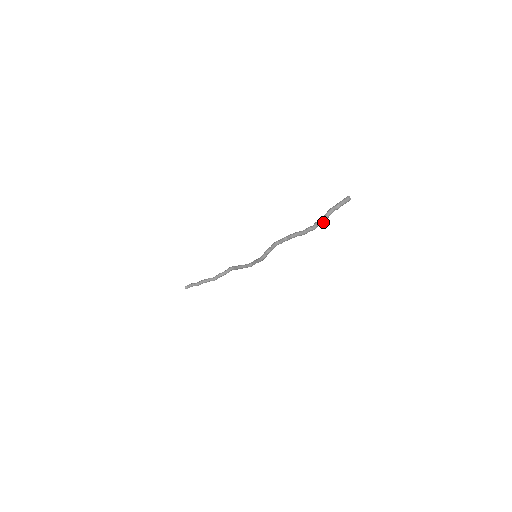
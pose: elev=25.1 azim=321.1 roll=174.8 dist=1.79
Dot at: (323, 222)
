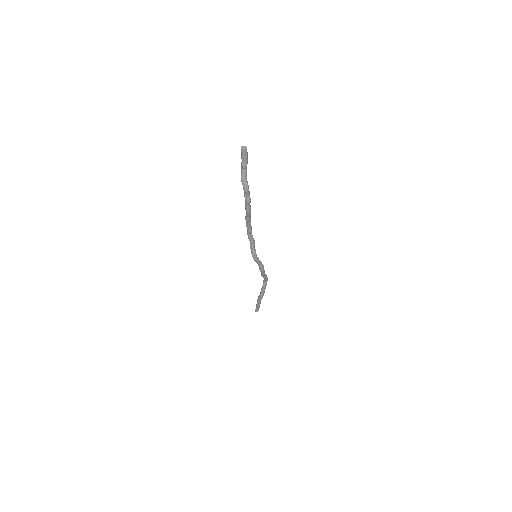
Dot at: (244, 189)
